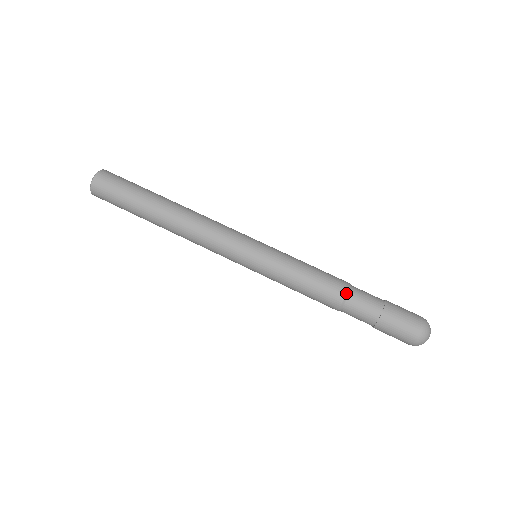
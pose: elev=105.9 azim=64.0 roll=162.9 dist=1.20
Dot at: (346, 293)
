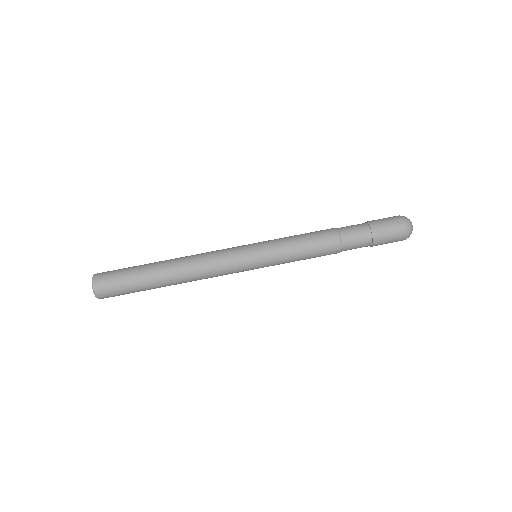
Dot at: (340, 242)
